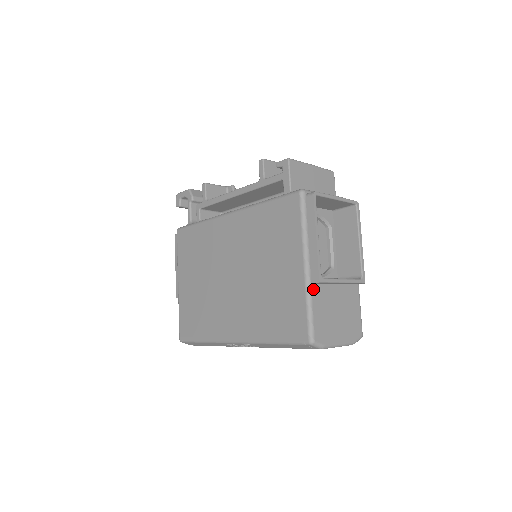
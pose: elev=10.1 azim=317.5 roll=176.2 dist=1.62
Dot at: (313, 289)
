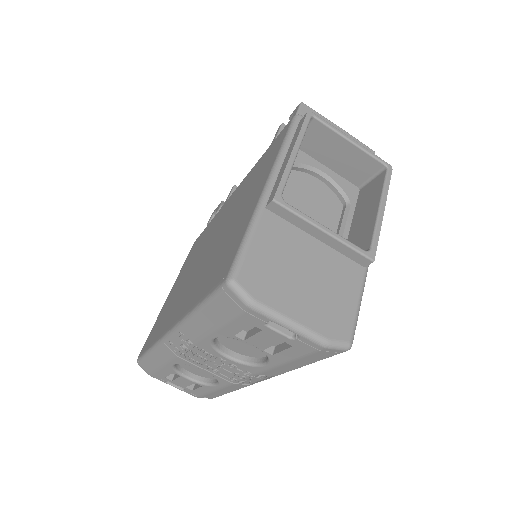
Dot at: (265, 216)
